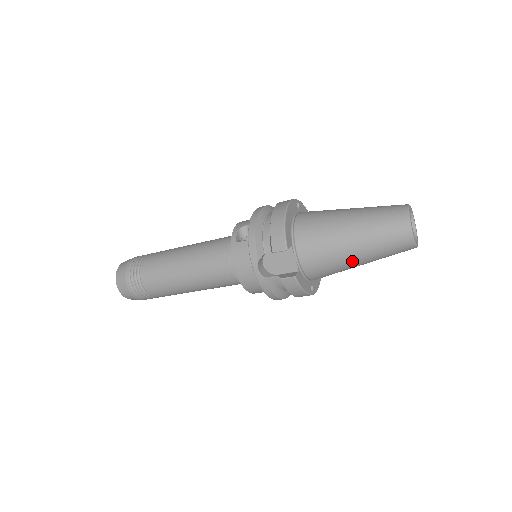
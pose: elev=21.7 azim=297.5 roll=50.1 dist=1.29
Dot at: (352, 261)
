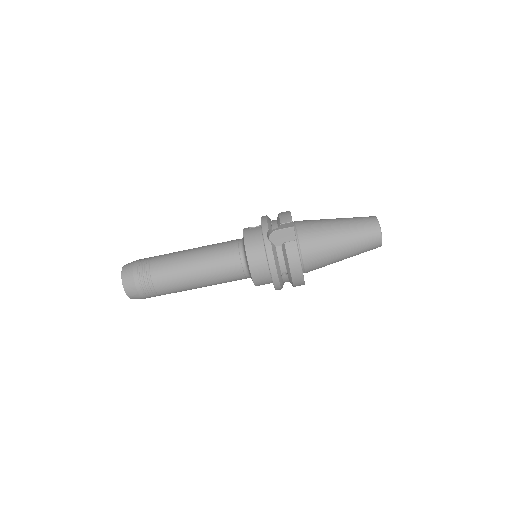
Dot at: (337, 243)
